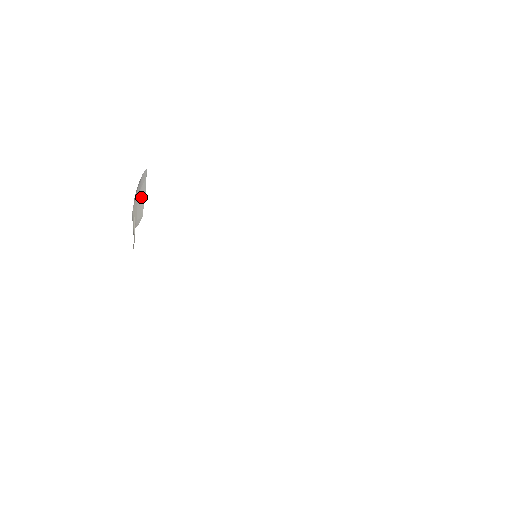
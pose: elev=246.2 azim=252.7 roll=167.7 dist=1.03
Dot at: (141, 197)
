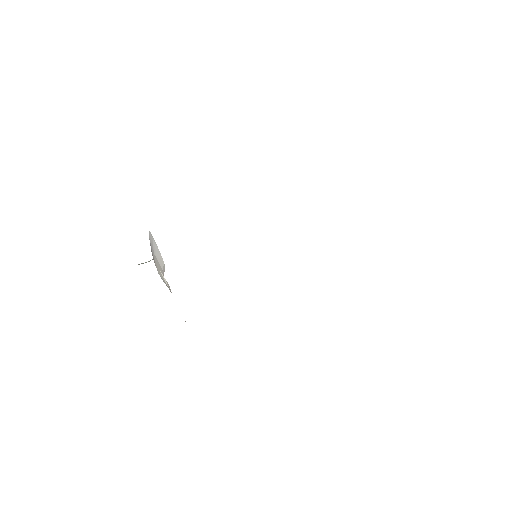
Dot at: (156, 252)
